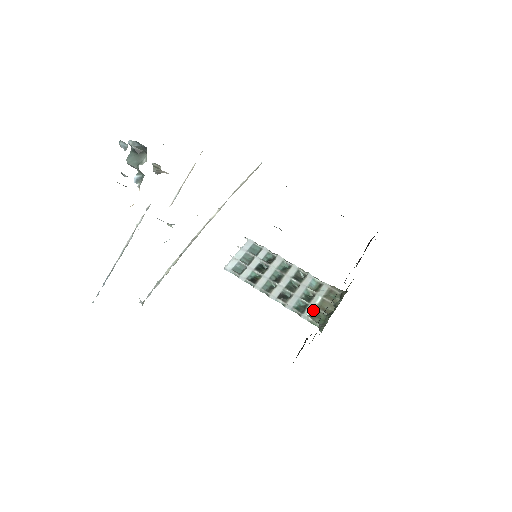
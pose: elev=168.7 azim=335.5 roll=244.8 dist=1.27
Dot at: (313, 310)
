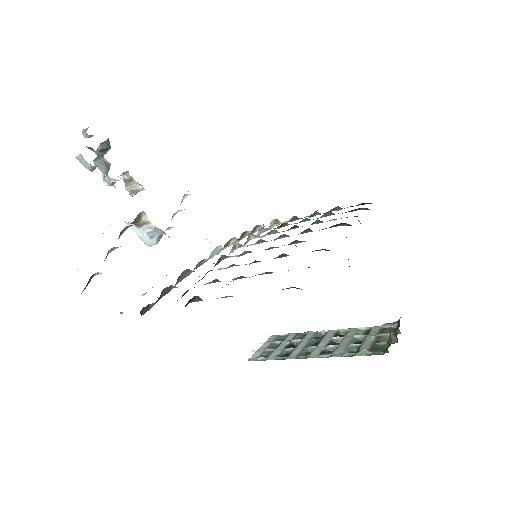
Dot at: (369, 346)
